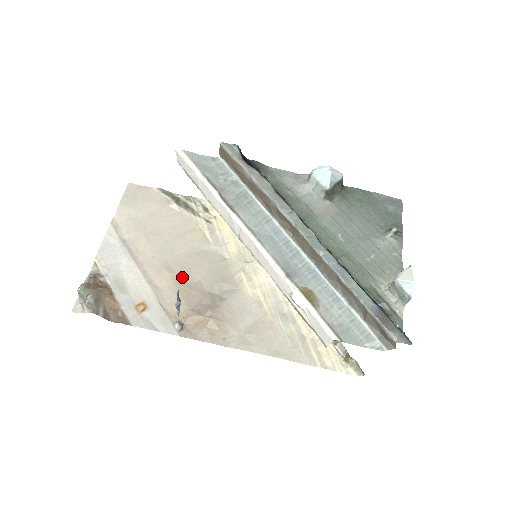
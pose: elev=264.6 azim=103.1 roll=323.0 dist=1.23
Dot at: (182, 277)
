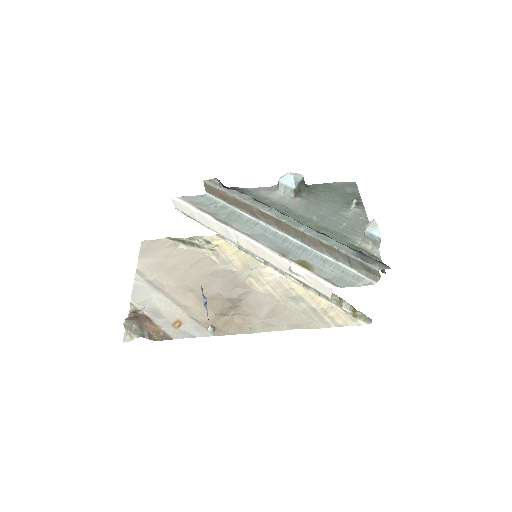
Dot at: occluded
